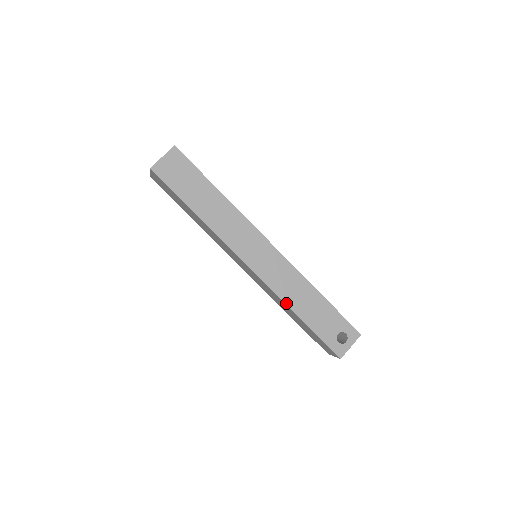
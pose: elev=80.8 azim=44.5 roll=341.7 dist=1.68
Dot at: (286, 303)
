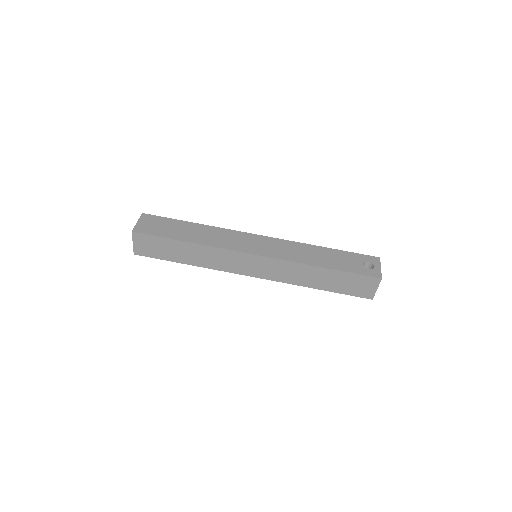
Dot at: (305, 263)
